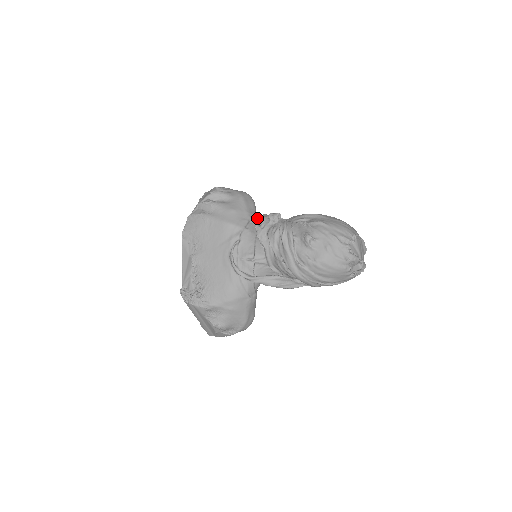
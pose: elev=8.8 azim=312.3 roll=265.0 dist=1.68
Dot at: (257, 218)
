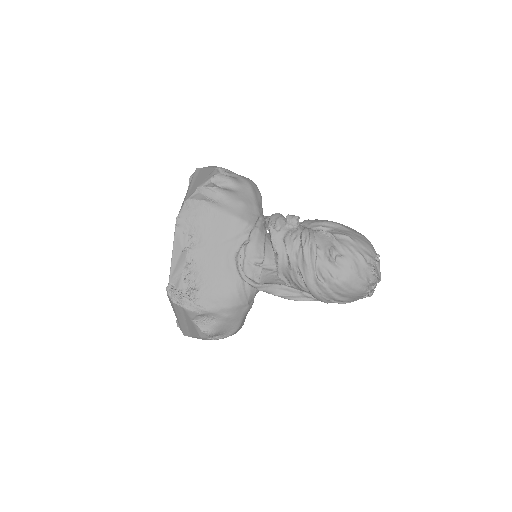
Dot at: occluded
